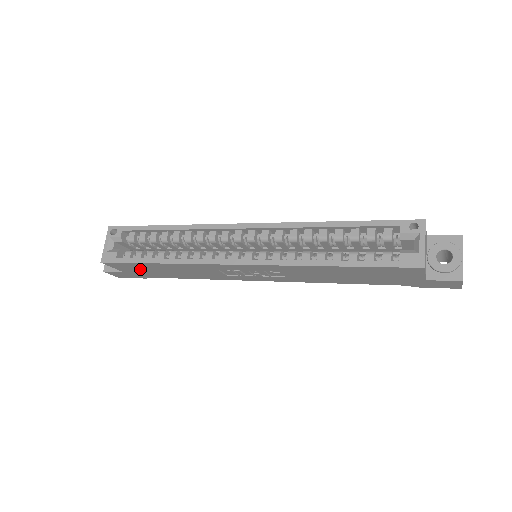
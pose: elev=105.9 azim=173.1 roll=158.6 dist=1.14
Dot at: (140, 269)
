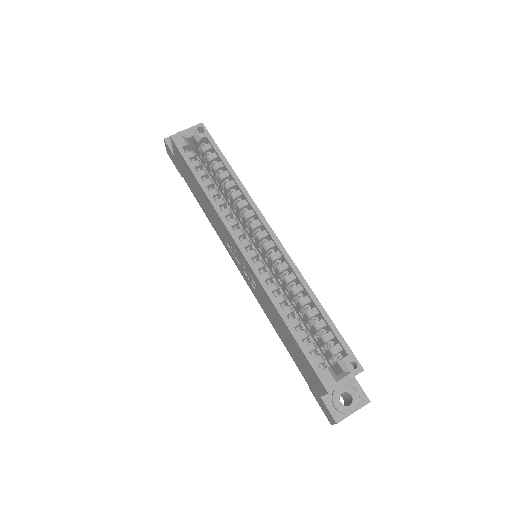
Dot at: (186, 170)
